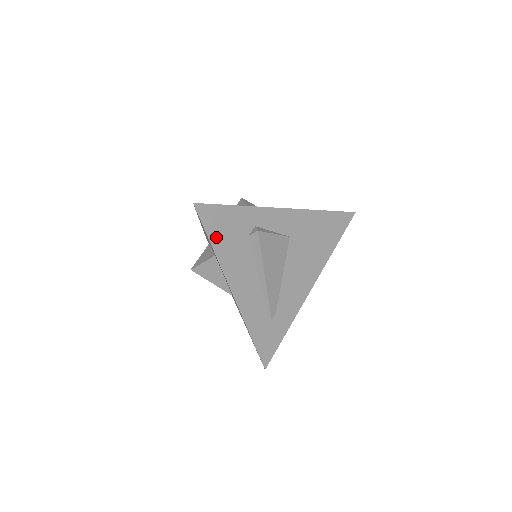
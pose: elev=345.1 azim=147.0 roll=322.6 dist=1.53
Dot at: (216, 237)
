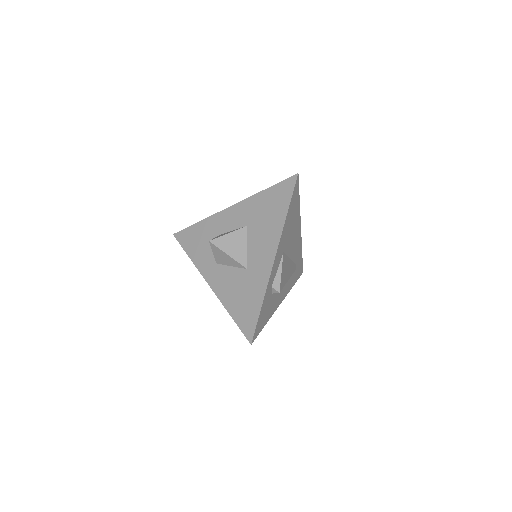
Dot at: (264, 322)
